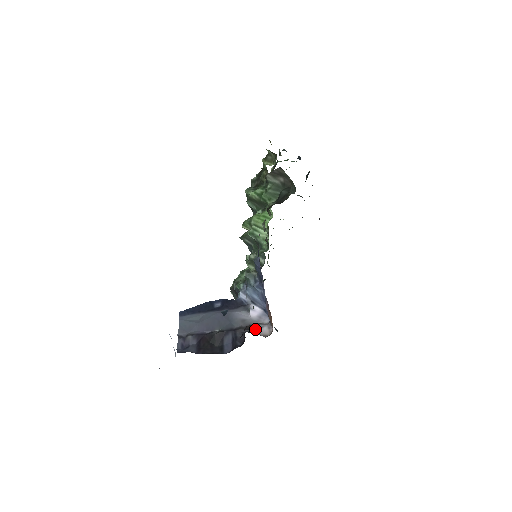
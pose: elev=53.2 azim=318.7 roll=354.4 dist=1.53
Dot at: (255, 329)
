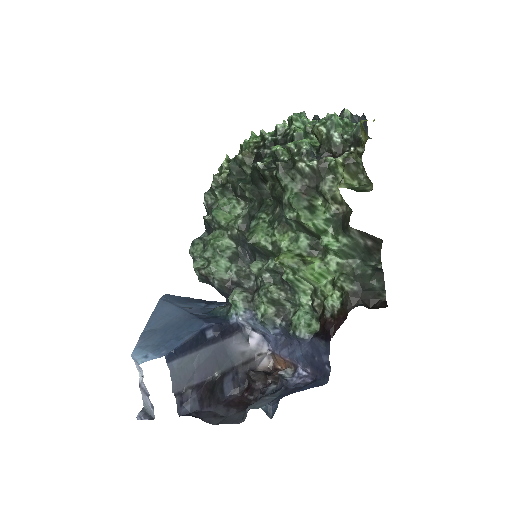
Dot at: (256, 363)
